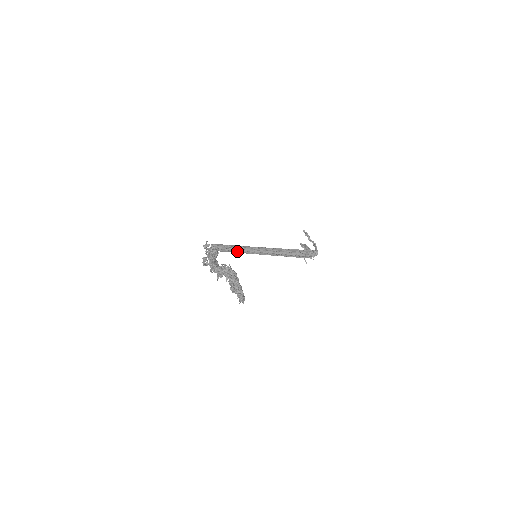
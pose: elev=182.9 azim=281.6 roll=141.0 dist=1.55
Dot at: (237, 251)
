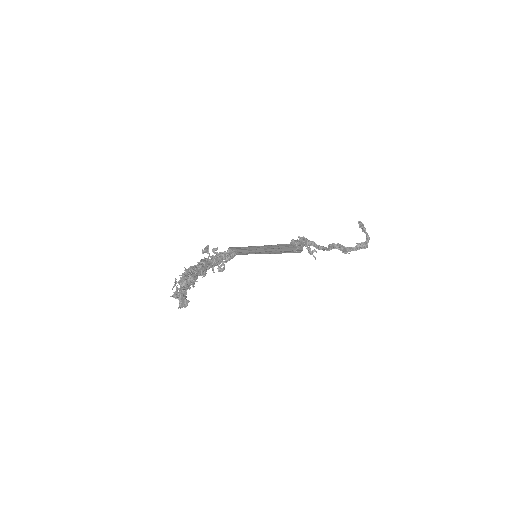
Dot at: (246, 253)
